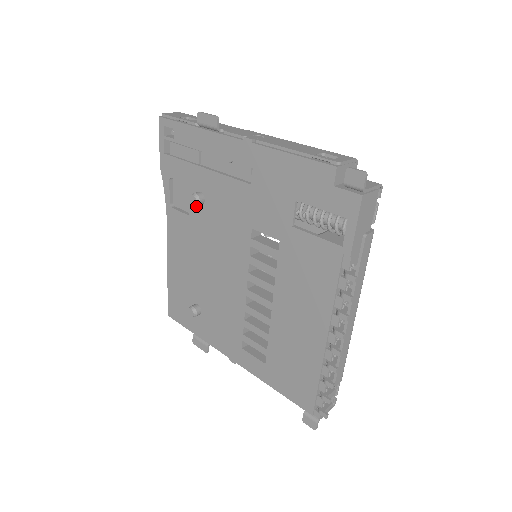
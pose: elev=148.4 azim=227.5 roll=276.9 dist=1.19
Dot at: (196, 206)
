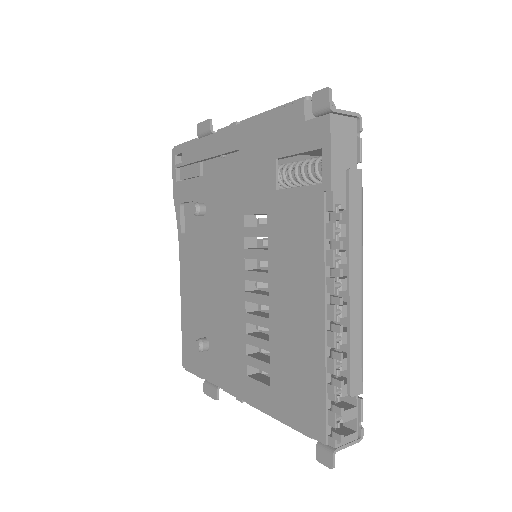
Dot at: (200, 220)
